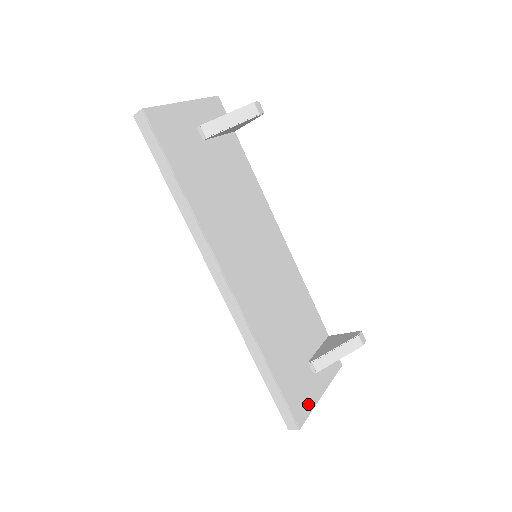
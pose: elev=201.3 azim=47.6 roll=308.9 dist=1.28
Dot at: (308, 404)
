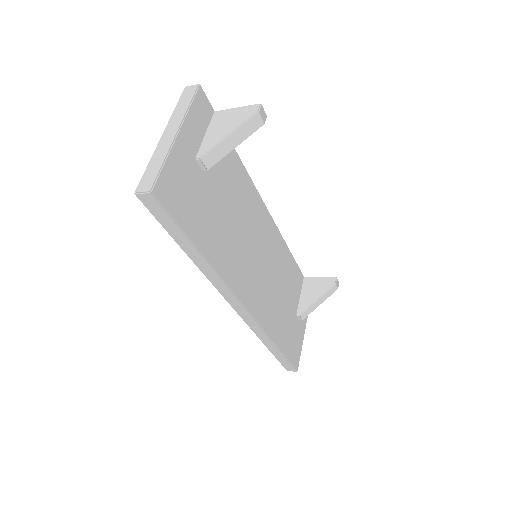
Dot at: (299, 347)
